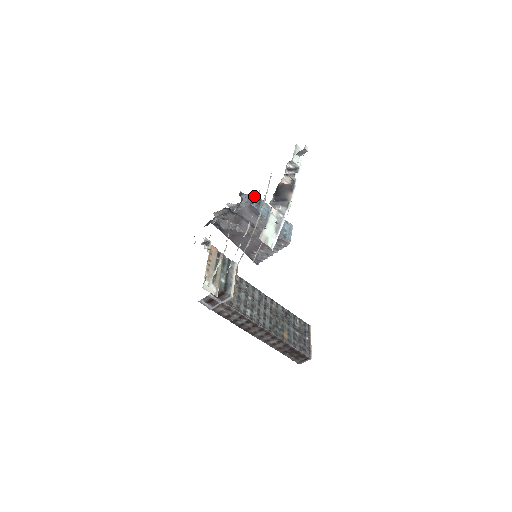
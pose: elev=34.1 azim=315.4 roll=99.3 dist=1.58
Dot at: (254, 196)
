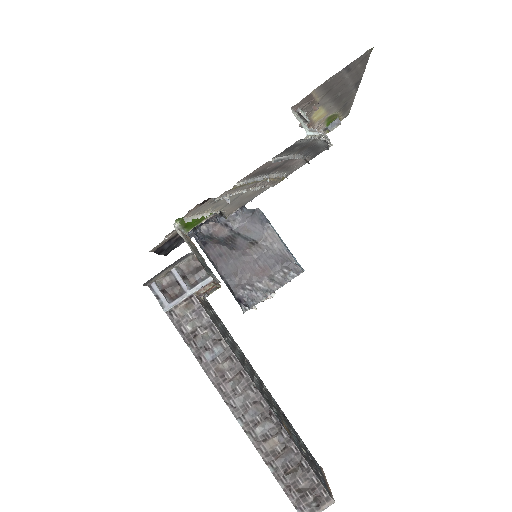
Dot at: occluded
